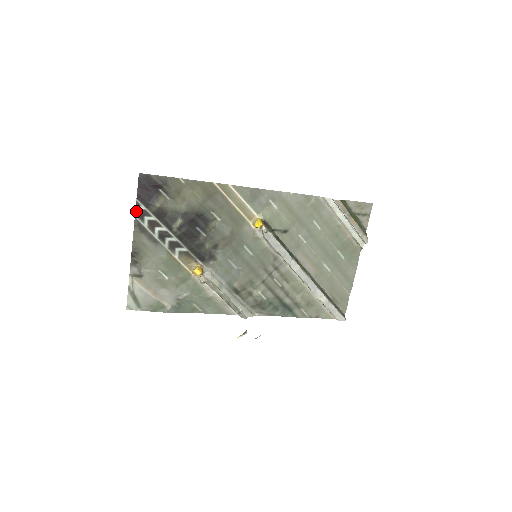
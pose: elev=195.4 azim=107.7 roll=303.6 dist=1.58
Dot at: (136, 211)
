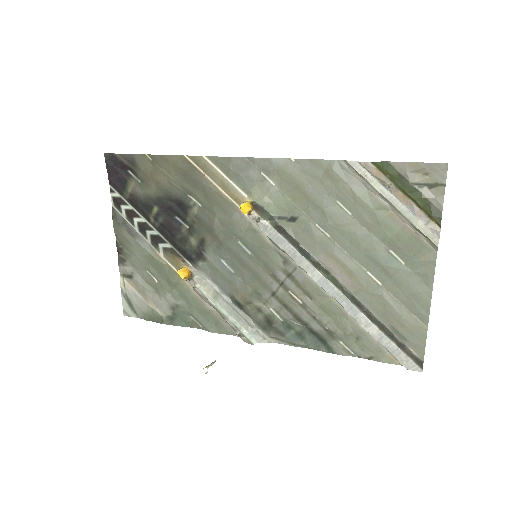
Dot at: (112, 199)
